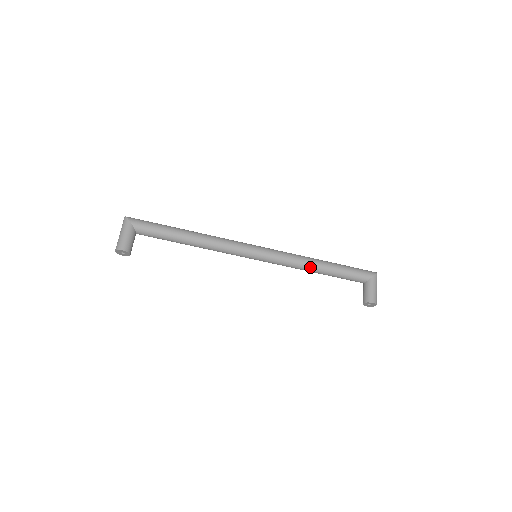
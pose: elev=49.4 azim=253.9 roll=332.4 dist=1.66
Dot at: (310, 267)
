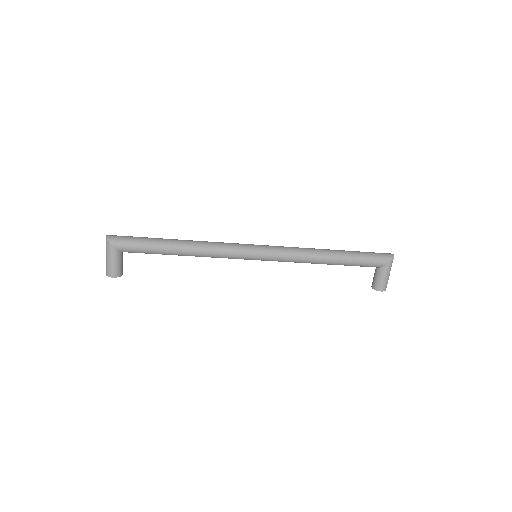
Dot at: (316, 263)
